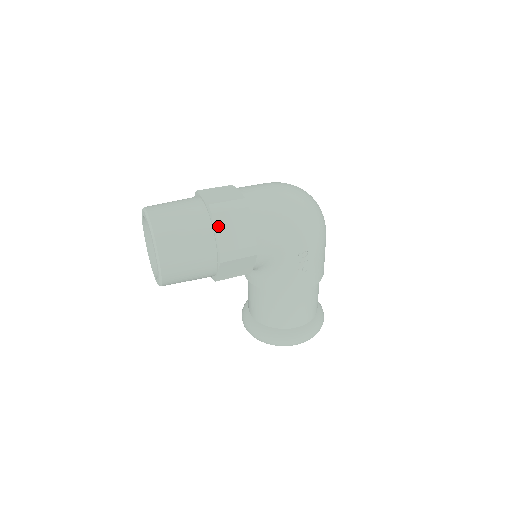
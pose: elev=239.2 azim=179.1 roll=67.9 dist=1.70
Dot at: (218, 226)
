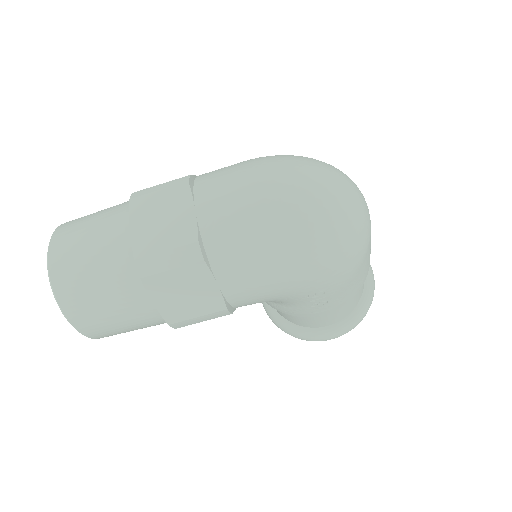
Dot at: (156, 293)
